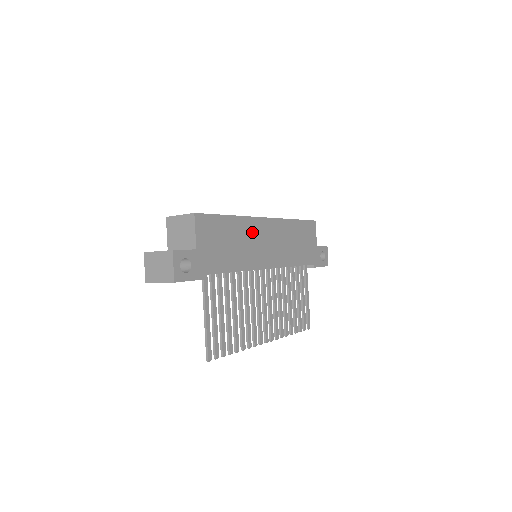
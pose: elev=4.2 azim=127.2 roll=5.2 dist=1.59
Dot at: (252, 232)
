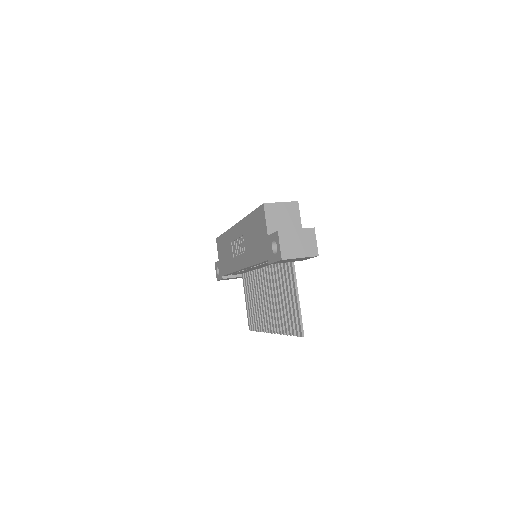
Dot at: occluded
